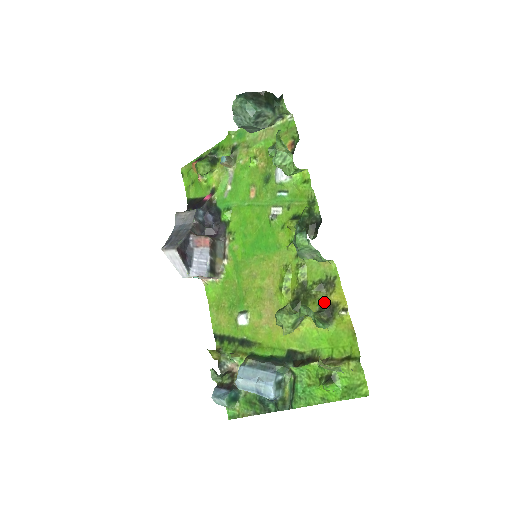
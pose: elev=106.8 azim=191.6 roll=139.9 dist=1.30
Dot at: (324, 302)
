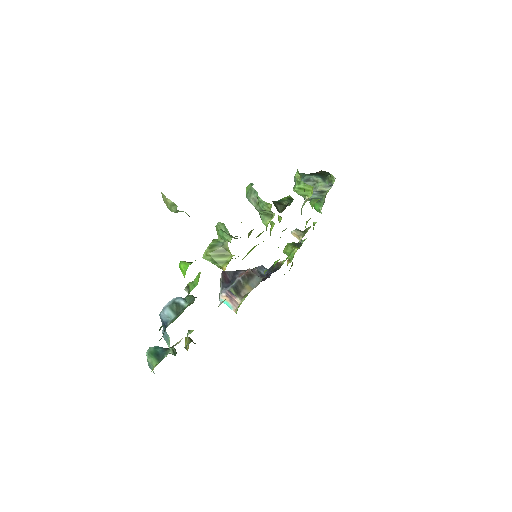
Dot at: occluded
